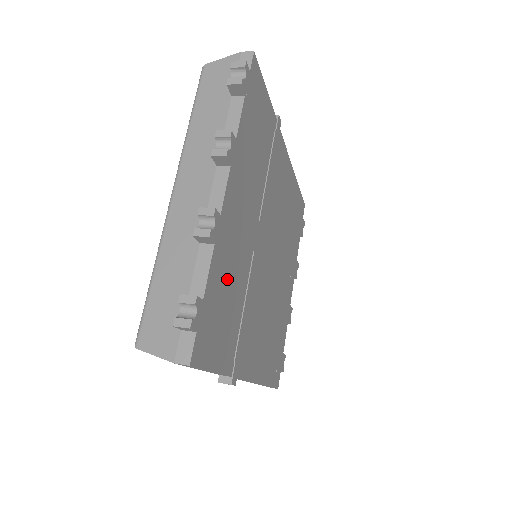
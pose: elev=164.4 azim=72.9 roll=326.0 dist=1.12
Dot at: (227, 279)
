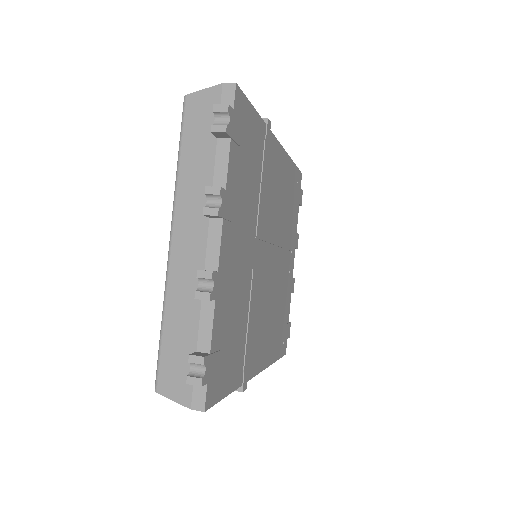
Dot at: (230, 316)
